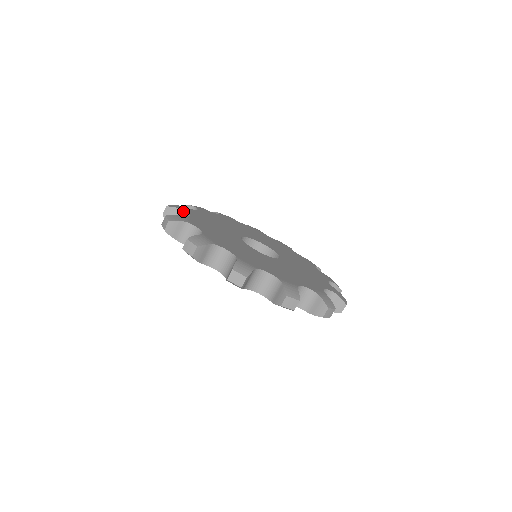
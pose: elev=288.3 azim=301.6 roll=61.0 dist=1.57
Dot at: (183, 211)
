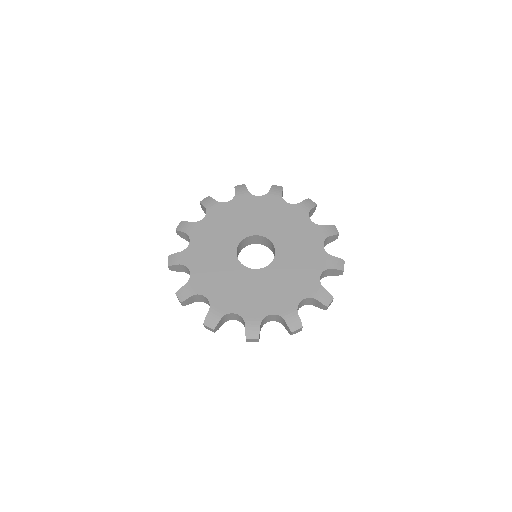
Dot at: (195, 295)
